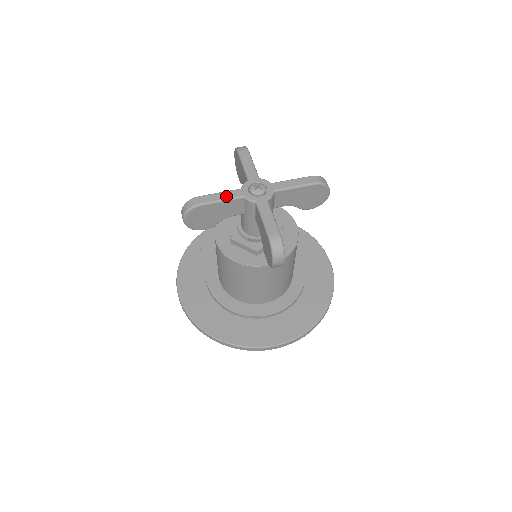
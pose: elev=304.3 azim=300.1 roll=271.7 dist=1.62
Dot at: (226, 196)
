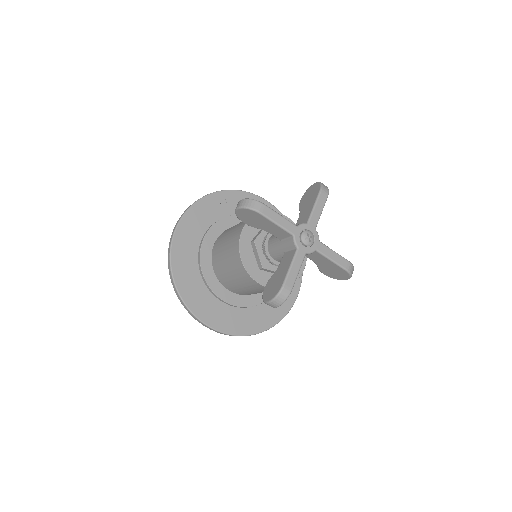
Dot at: (283, 223)
